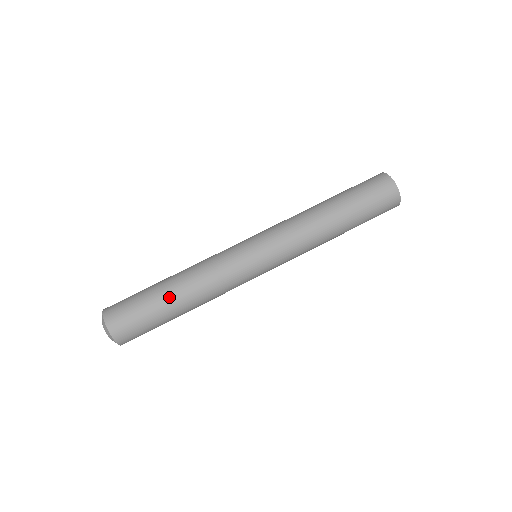
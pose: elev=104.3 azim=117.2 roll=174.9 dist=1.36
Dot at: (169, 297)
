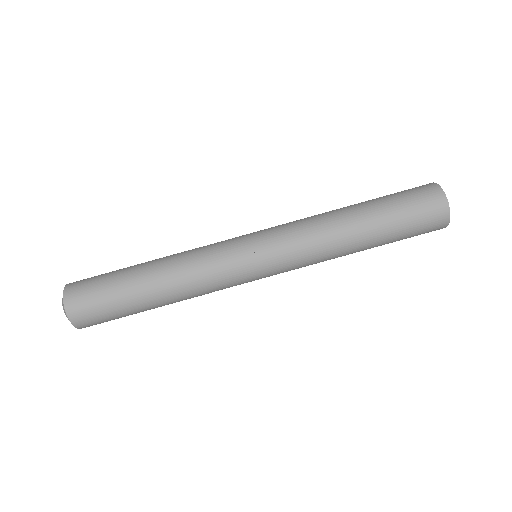
Dot at: (151, 308)
